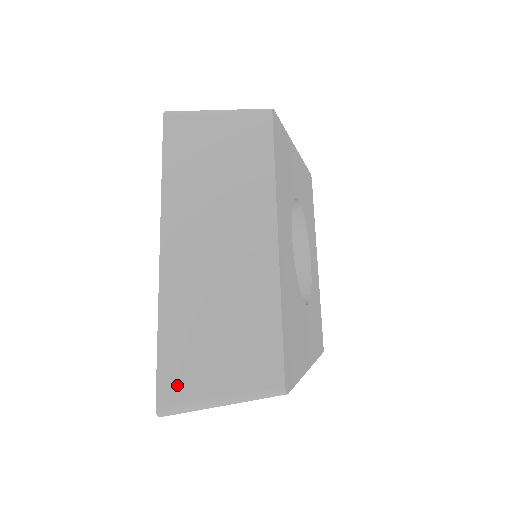
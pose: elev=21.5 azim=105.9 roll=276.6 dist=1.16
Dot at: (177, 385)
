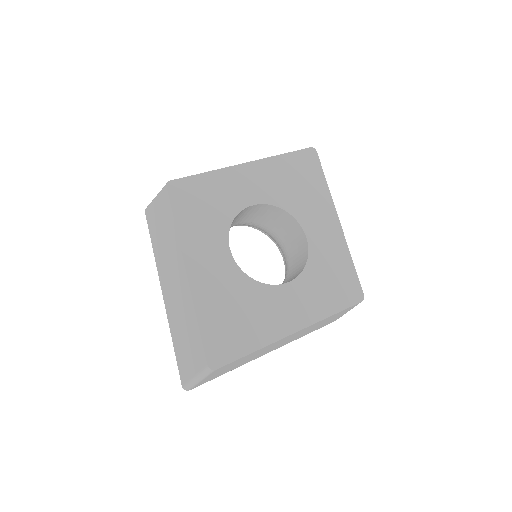
Dot at: (183, 373)
